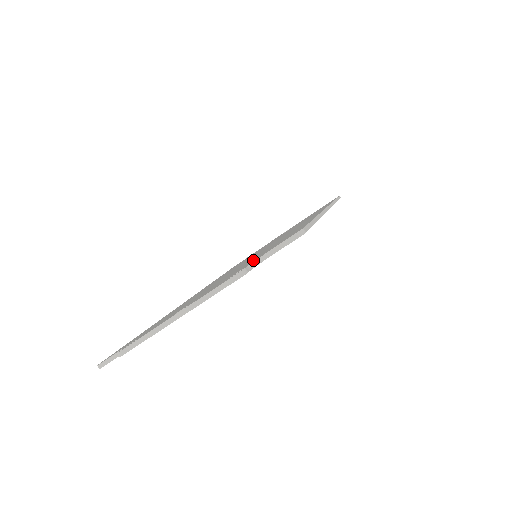
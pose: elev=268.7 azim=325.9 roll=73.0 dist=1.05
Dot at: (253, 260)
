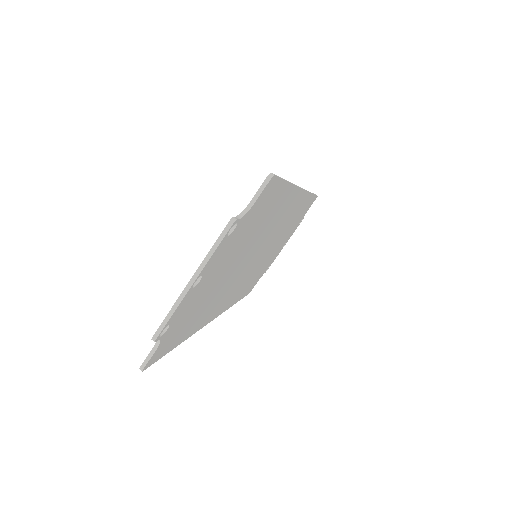
Dot at: occluded
